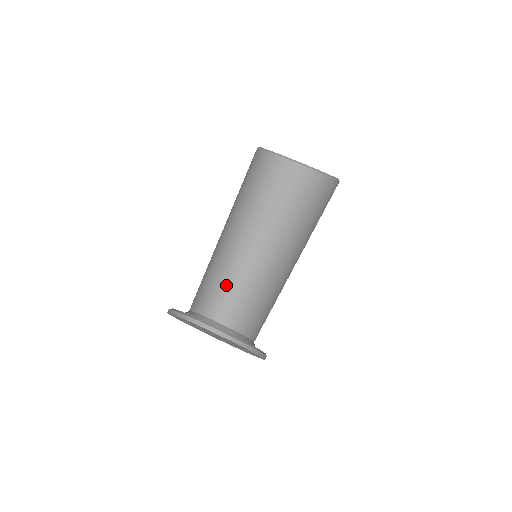
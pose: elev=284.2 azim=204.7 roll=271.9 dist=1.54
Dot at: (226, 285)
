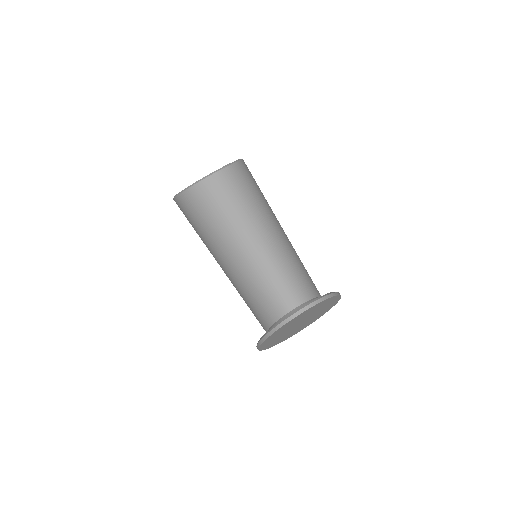
Dot at: (274, 282)
